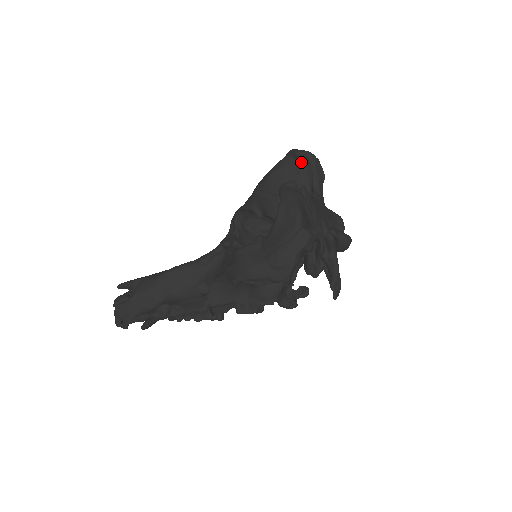
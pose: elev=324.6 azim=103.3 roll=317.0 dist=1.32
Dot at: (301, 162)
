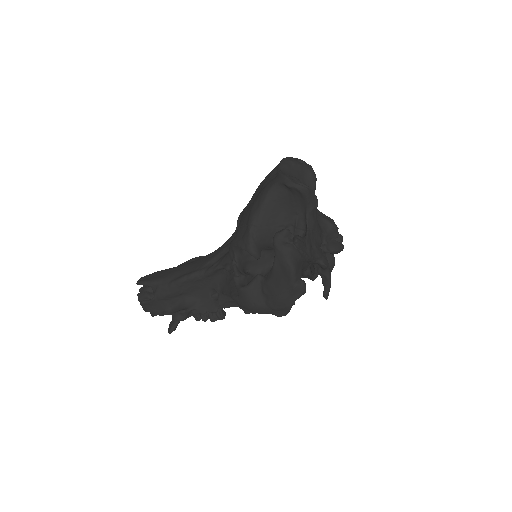
Dot at: (293, 193)
